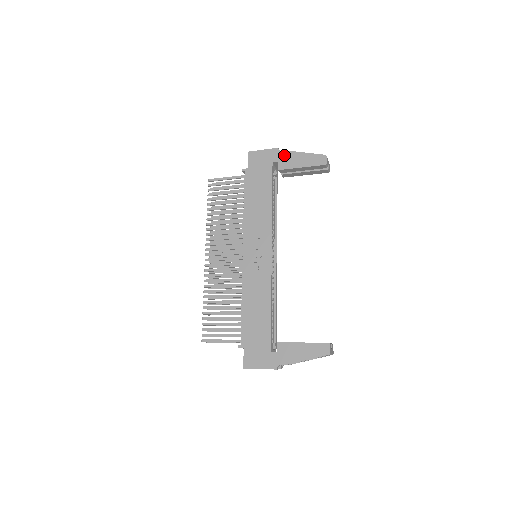
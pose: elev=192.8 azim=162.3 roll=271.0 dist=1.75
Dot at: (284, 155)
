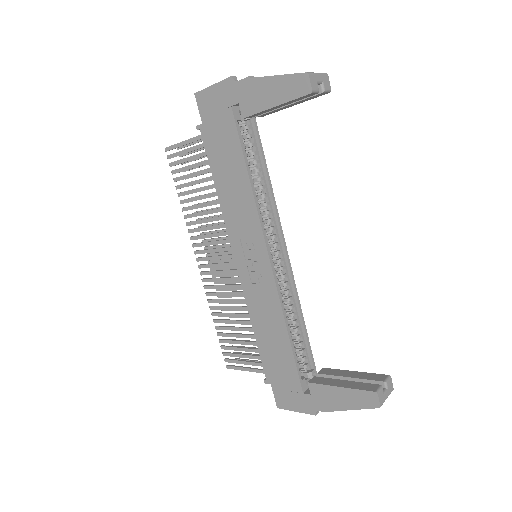
Dot at: (243, 88)
